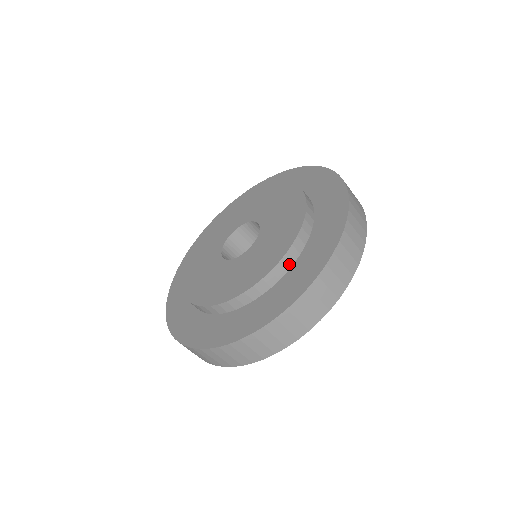
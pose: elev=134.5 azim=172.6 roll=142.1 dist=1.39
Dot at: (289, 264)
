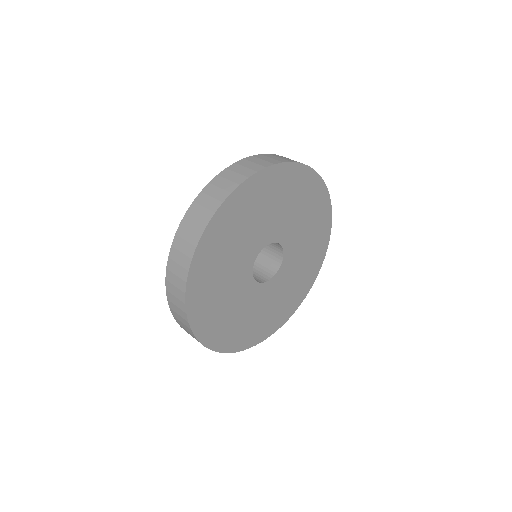
Dot at: occluded
